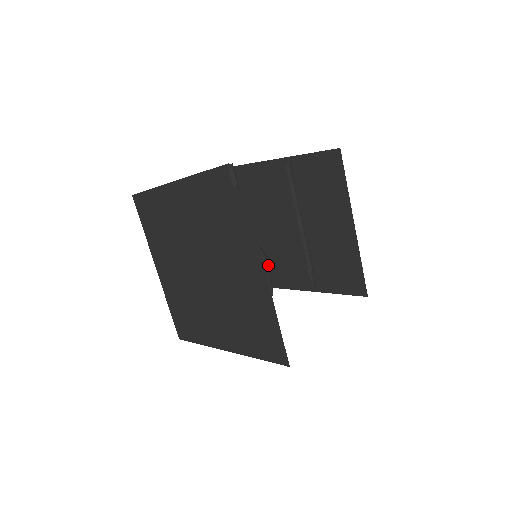
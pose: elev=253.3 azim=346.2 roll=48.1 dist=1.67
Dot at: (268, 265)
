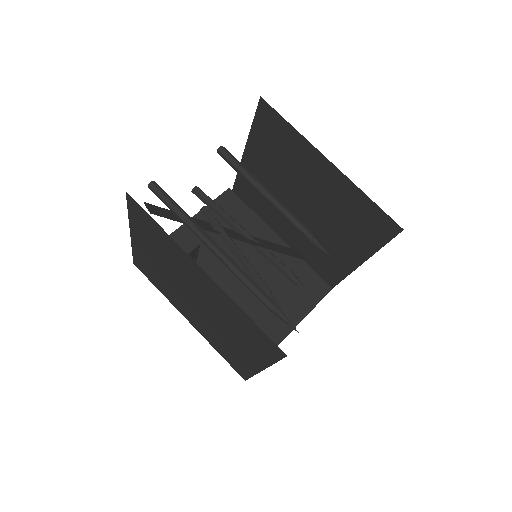
Dot at: (319, 261)
